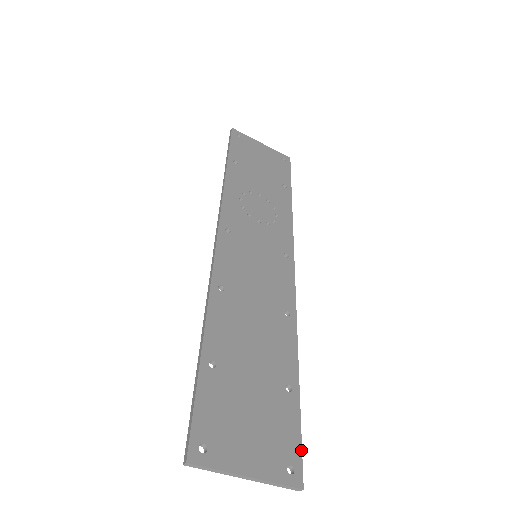
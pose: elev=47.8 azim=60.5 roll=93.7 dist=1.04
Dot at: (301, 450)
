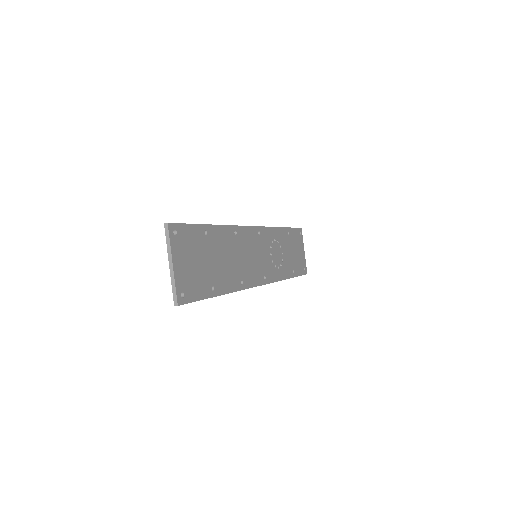
Dot at: occluded
